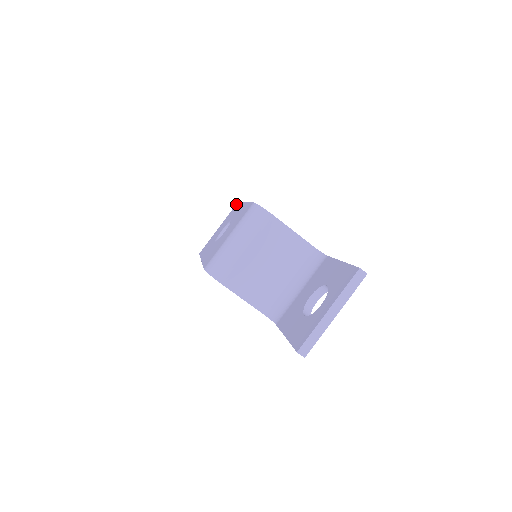
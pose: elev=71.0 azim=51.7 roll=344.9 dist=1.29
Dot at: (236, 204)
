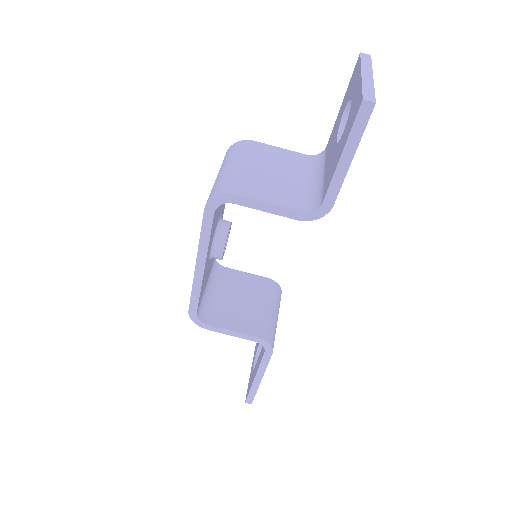
Dot at: occluded
